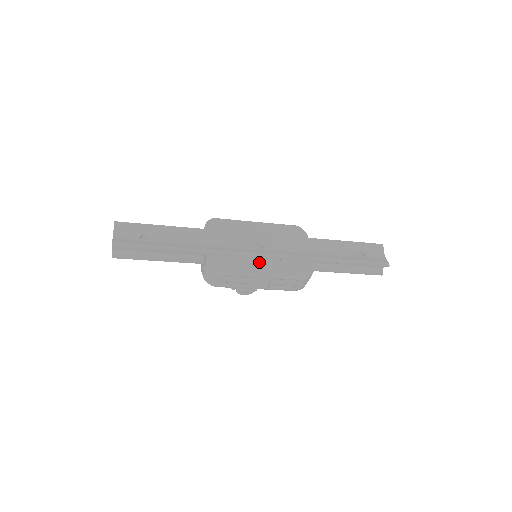
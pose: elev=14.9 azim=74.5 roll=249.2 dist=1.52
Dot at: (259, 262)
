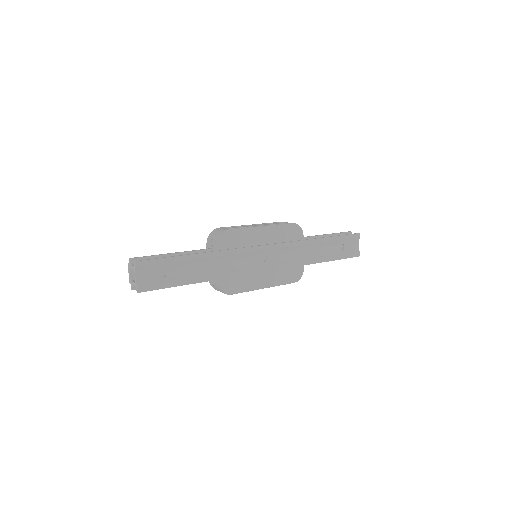
Dot at: (262, 275)
